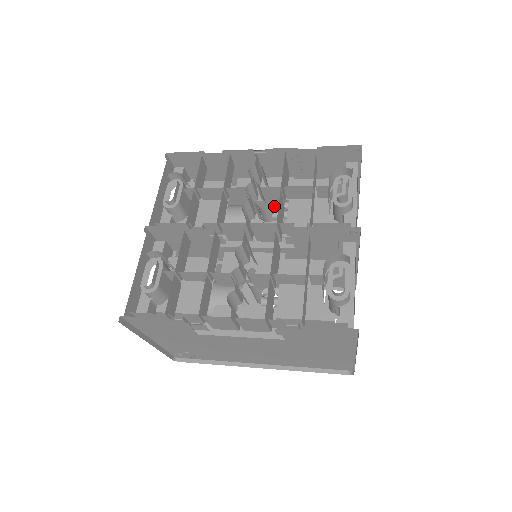
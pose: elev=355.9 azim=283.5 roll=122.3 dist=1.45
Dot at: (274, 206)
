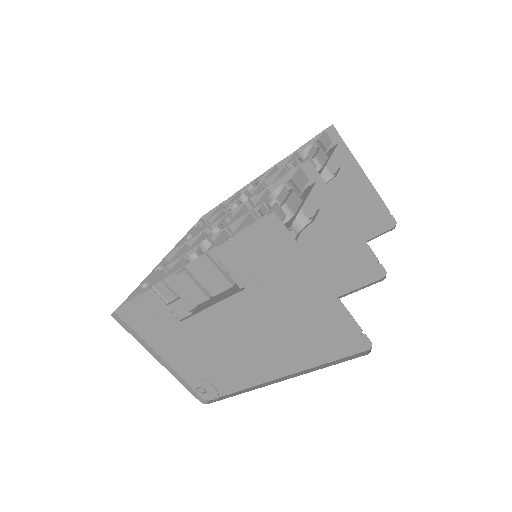
Dot at: occluded
